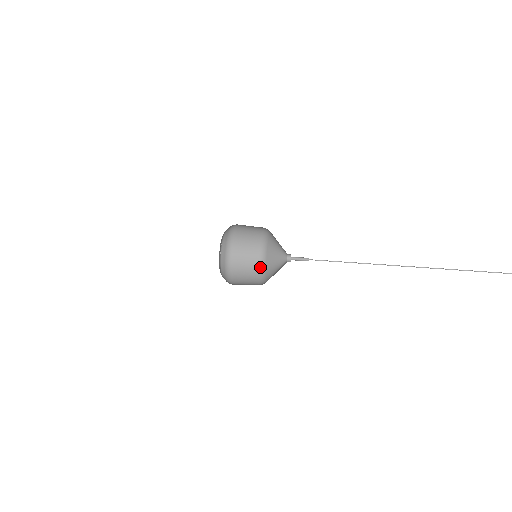
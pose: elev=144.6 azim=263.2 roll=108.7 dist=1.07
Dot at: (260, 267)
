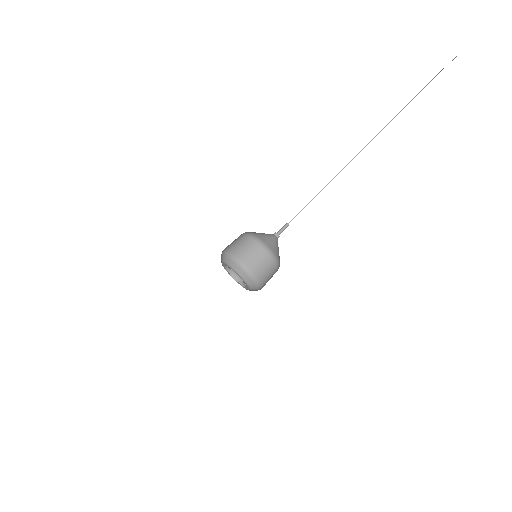
Dot at: (277, 269)
